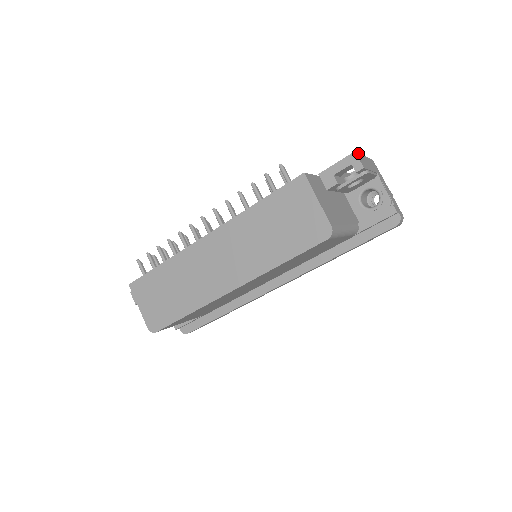
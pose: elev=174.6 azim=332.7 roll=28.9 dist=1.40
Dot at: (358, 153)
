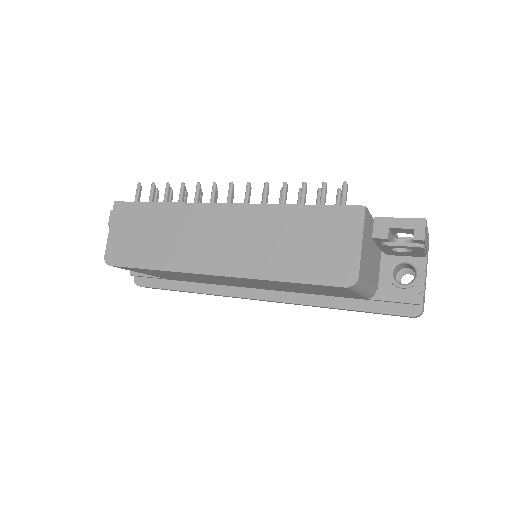
Dot at: occluded
